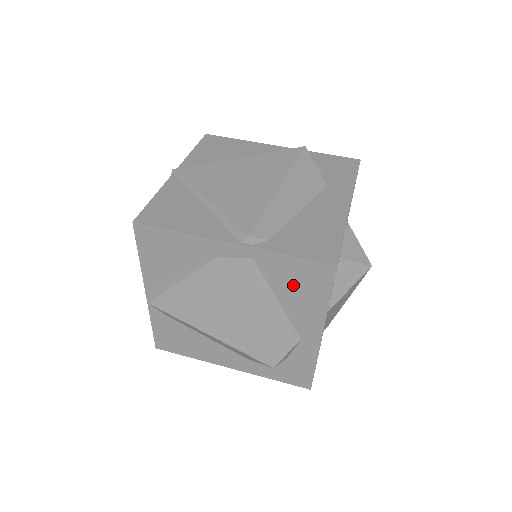
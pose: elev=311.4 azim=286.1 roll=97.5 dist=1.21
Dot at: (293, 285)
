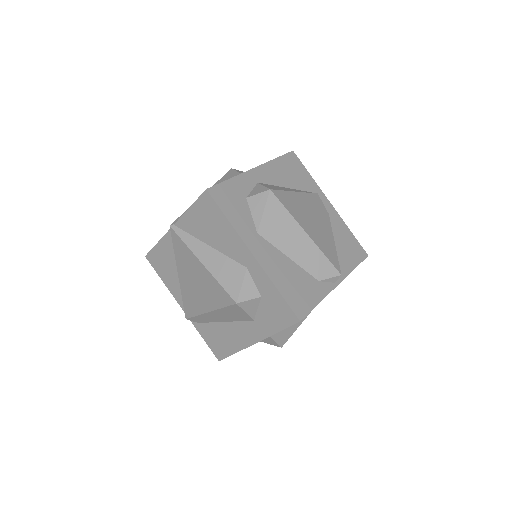
Dot at: occluded
